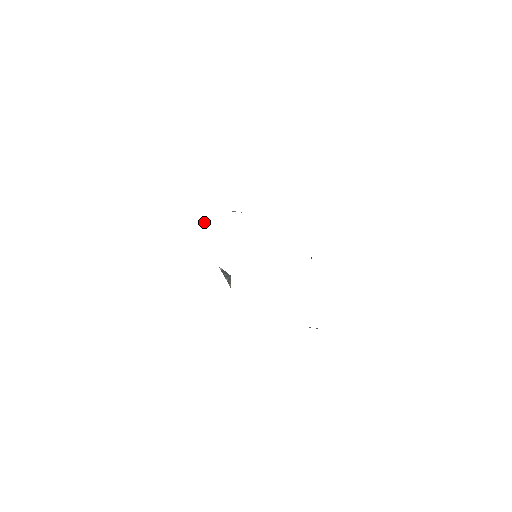
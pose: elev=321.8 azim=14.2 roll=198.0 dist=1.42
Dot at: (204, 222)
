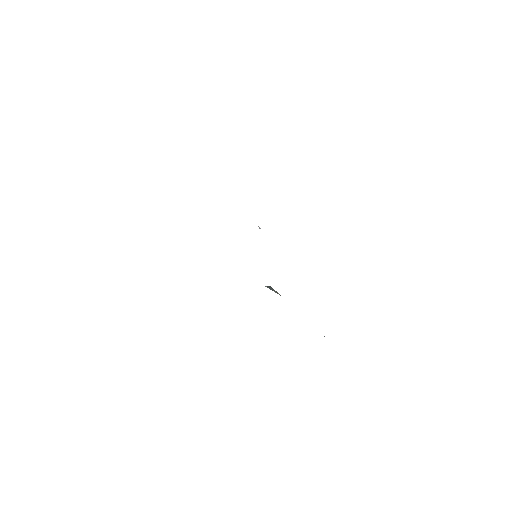
Dot at: occluded
